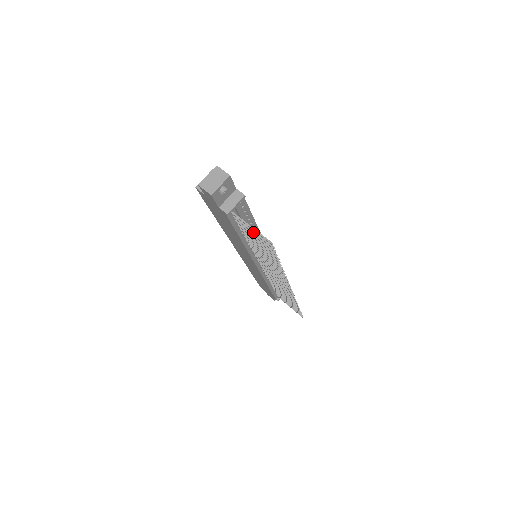
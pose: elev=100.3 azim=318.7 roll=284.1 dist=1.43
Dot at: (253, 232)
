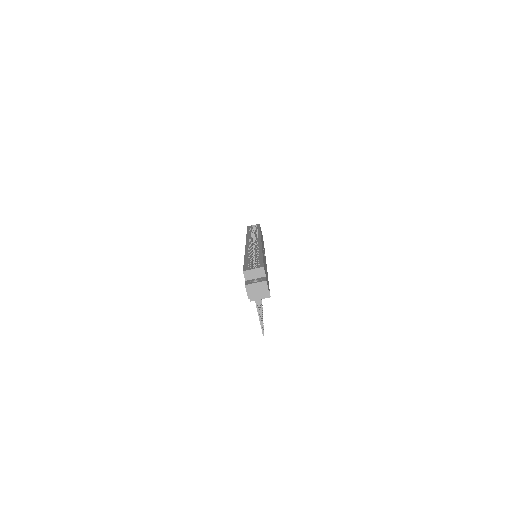
Dot at: occluded
